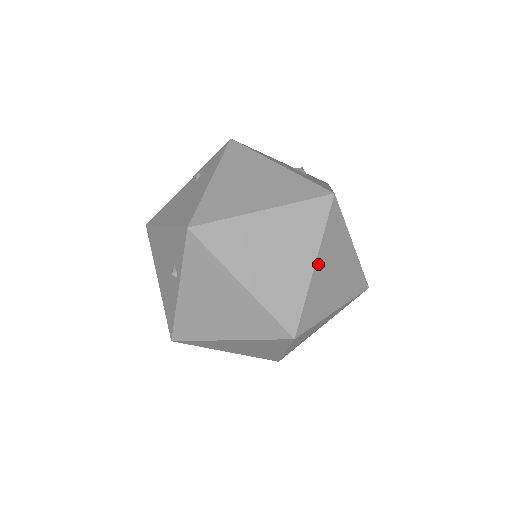
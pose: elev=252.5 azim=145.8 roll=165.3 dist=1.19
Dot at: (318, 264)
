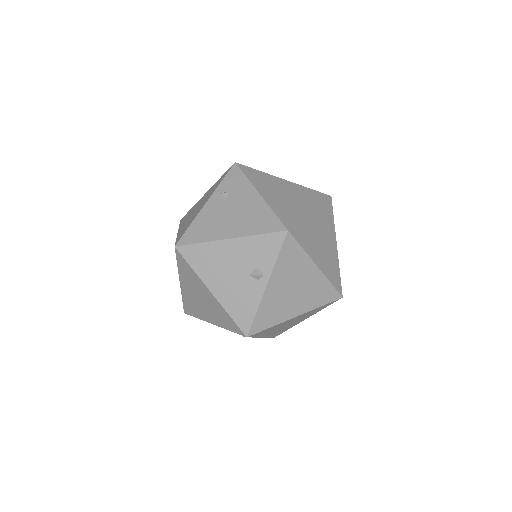
Dot at: occluded
